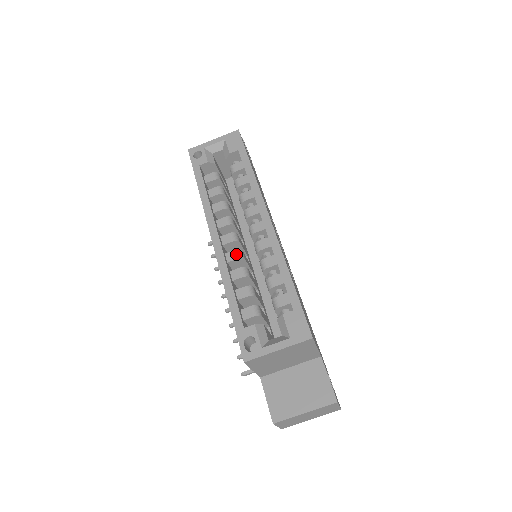
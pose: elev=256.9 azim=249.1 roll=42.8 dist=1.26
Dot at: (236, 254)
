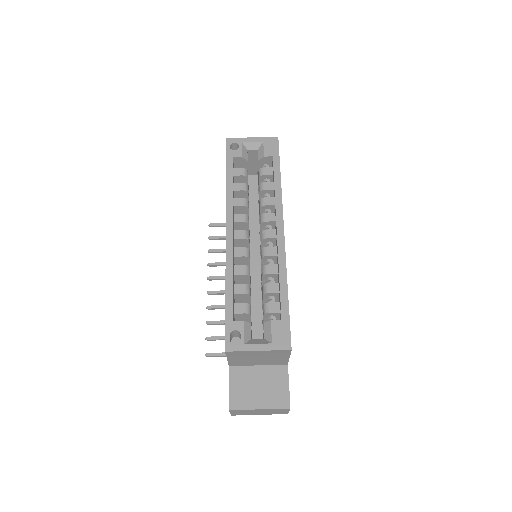
Dot at: (244, 252)
